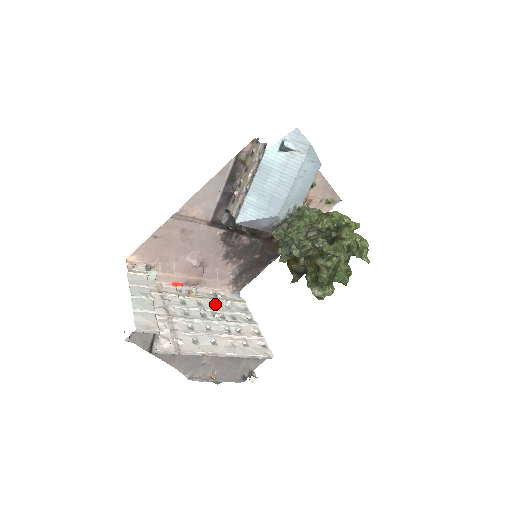
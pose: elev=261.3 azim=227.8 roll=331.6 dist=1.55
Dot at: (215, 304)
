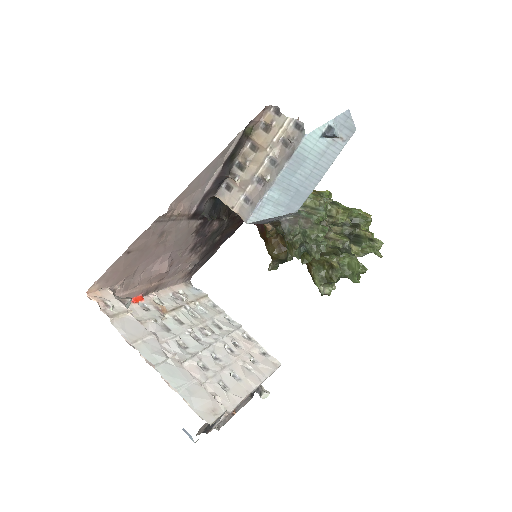
Dot at: (188, 312)
